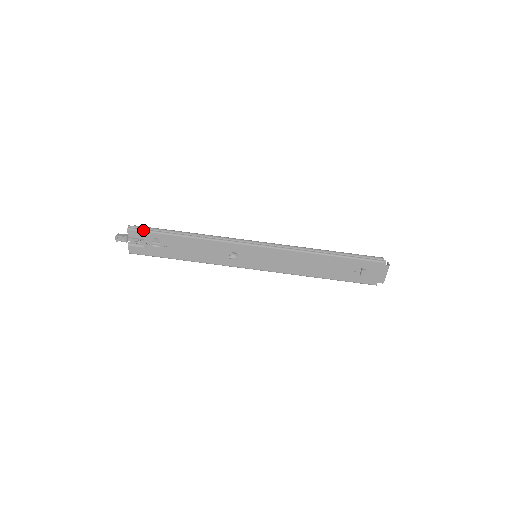
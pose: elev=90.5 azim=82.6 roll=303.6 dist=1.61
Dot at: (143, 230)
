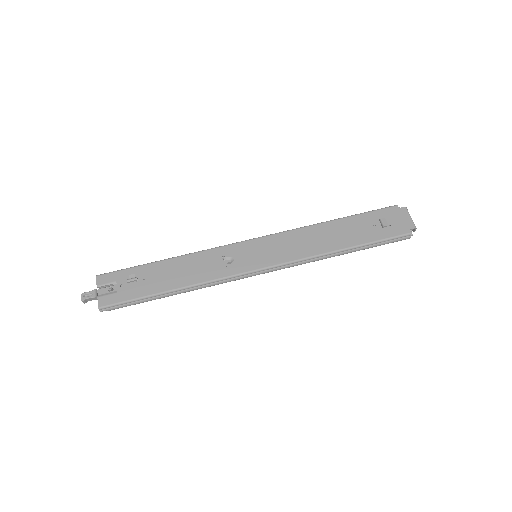
Dot at: (115, 271)
